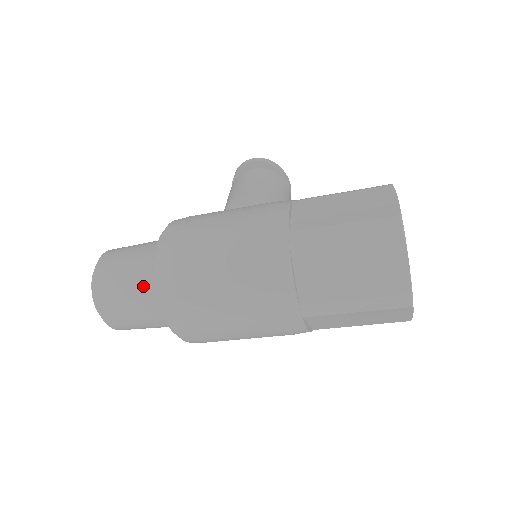
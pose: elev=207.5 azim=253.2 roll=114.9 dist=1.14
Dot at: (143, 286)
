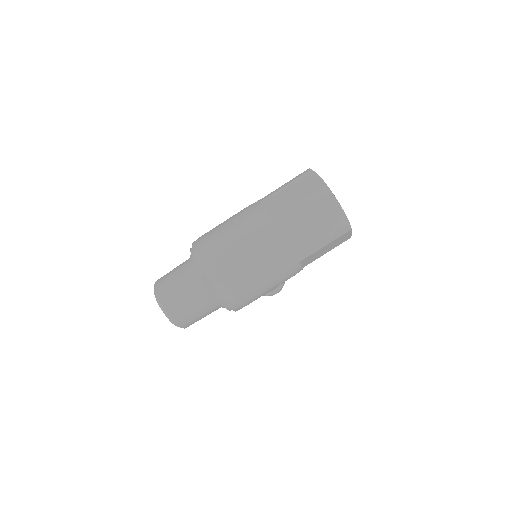
Dot at: (185, 266)
